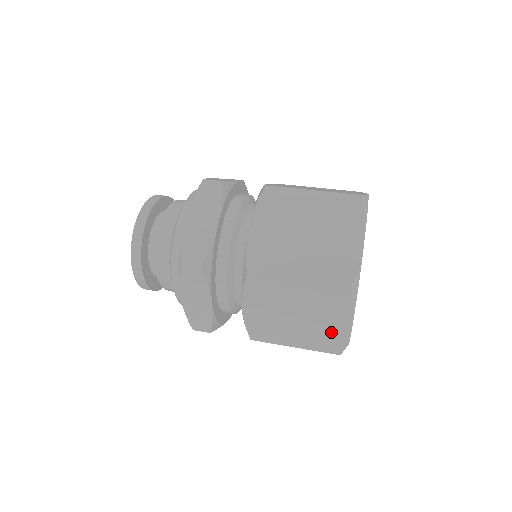
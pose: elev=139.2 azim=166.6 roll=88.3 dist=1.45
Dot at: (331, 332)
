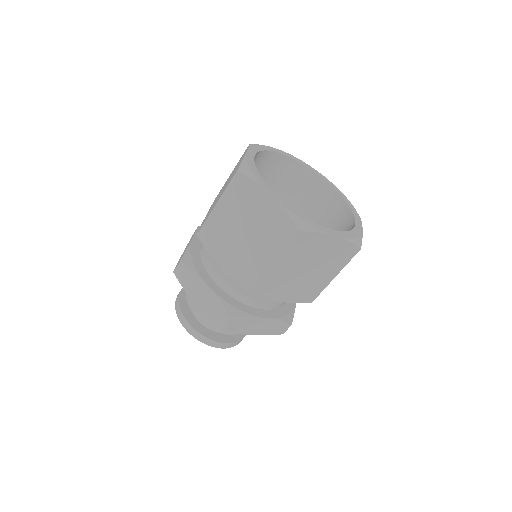
Dot at: (334, 251)
